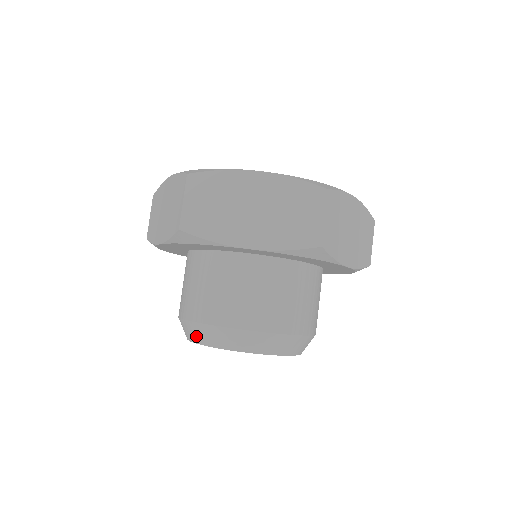
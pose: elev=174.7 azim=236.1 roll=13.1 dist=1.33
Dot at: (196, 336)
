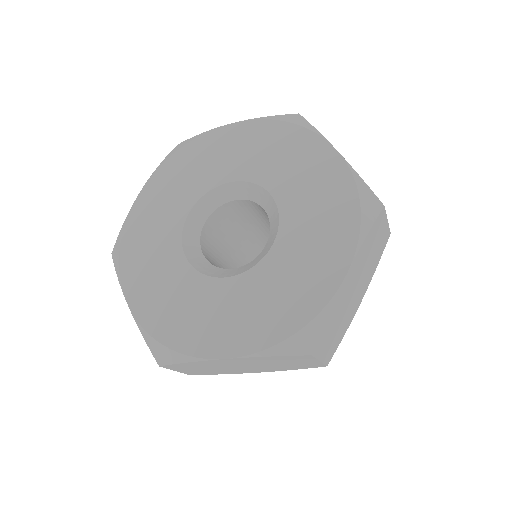
Dot at: occluded
